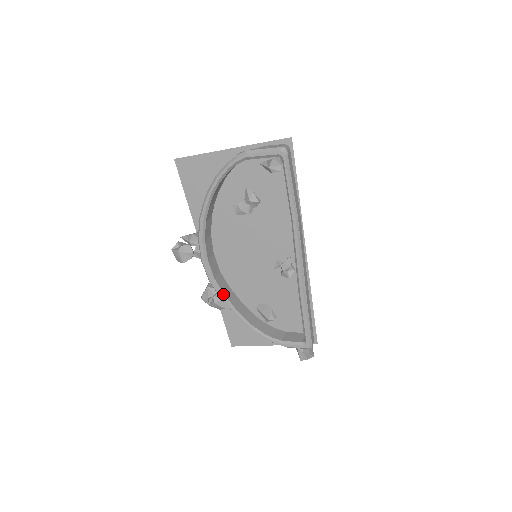
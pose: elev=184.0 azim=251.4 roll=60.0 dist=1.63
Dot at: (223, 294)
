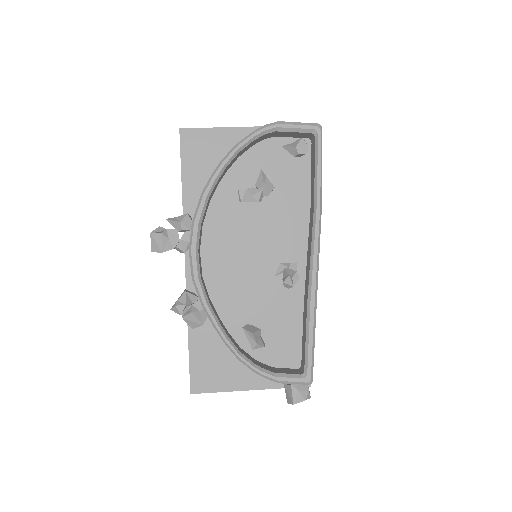
Dot at: (207, 300)
